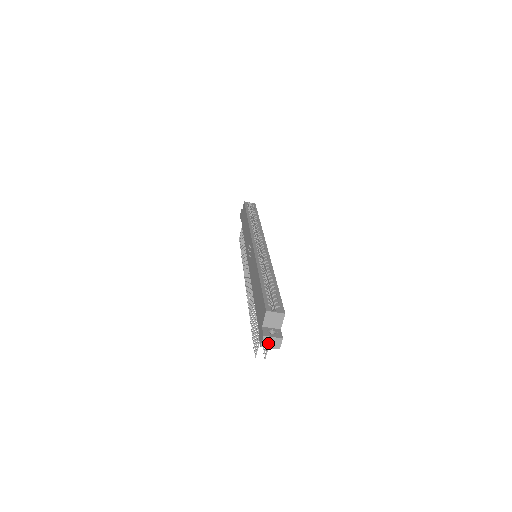
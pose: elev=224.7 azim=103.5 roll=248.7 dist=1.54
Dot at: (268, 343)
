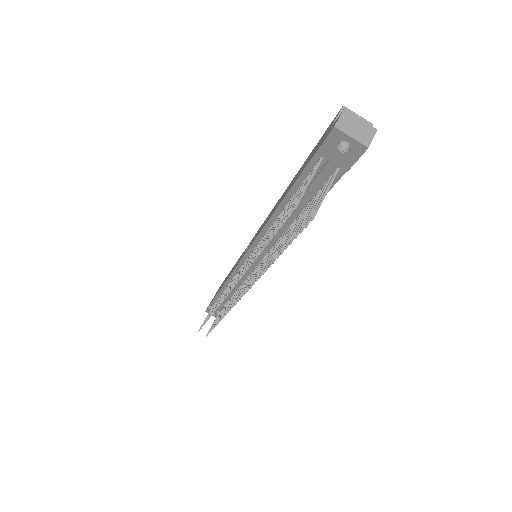
Dot at: (349, 126)
